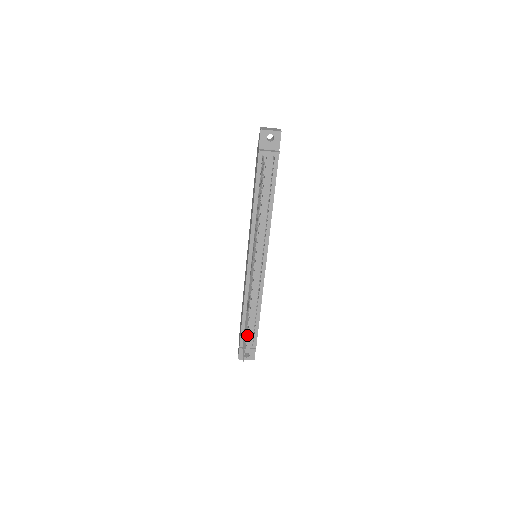
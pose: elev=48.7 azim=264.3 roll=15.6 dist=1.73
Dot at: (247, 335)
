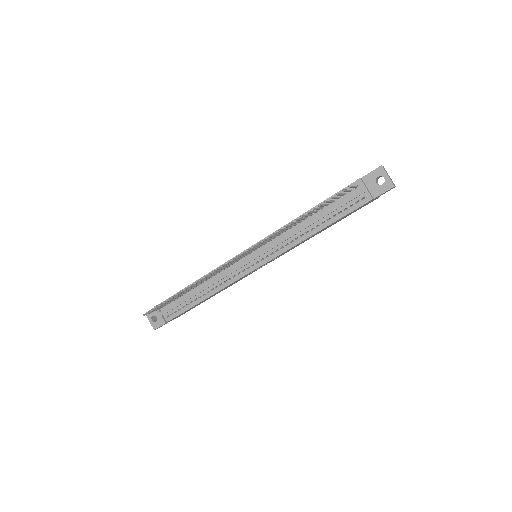
Dot at: (174, 304)
